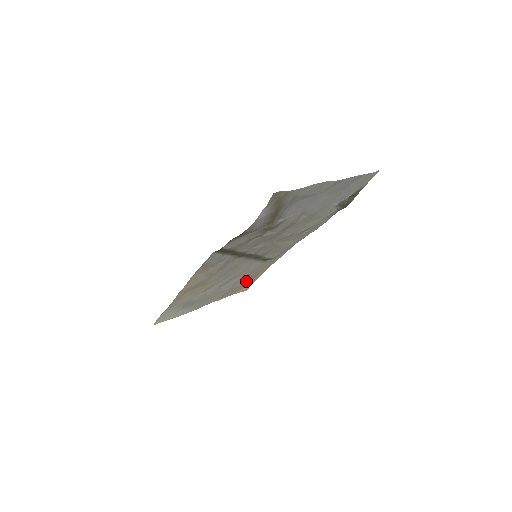
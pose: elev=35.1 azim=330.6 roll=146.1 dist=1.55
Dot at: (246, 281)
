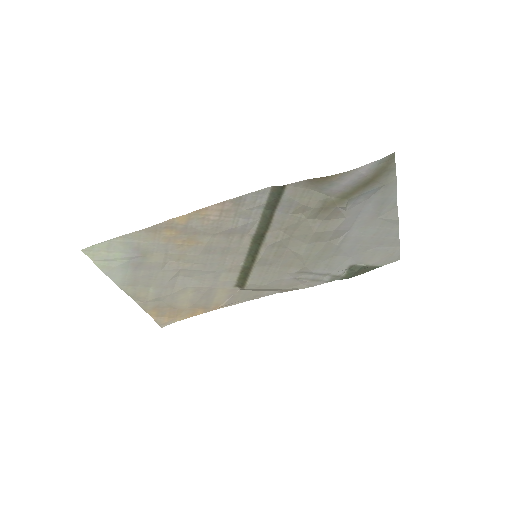
Dot at: (184, 305)
